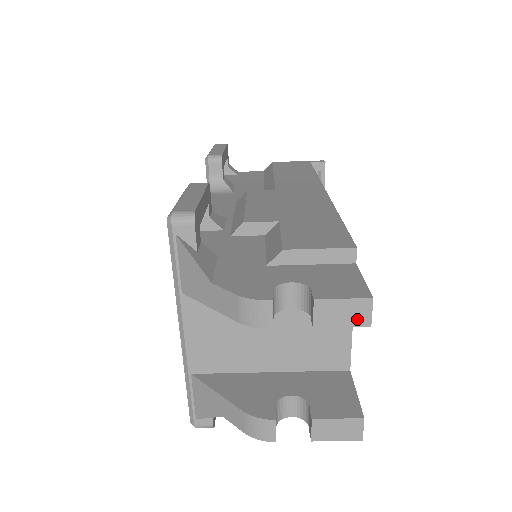
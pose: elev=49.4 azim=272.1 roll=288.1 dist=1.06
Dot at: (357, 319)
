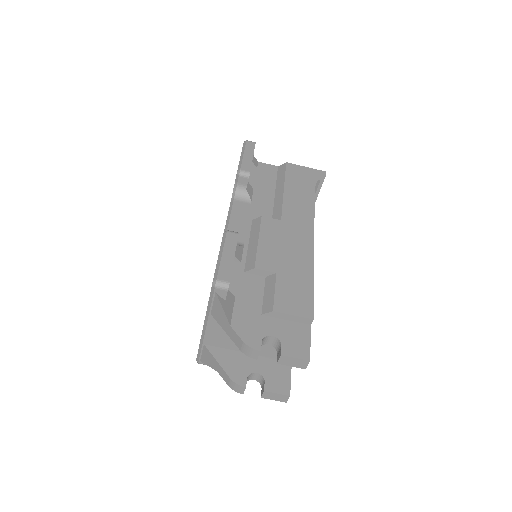
Dot at: (300, 365)
